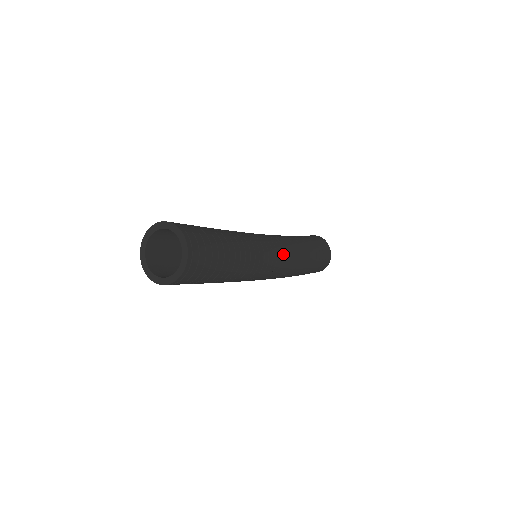
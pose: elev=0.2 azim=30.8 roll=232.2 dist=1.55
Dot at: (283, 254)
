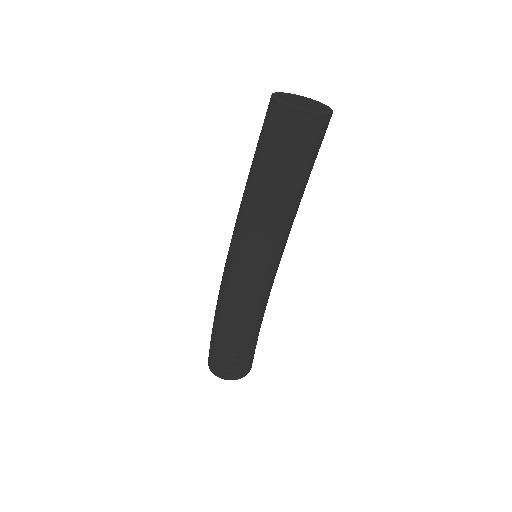
Dot at: occluded
